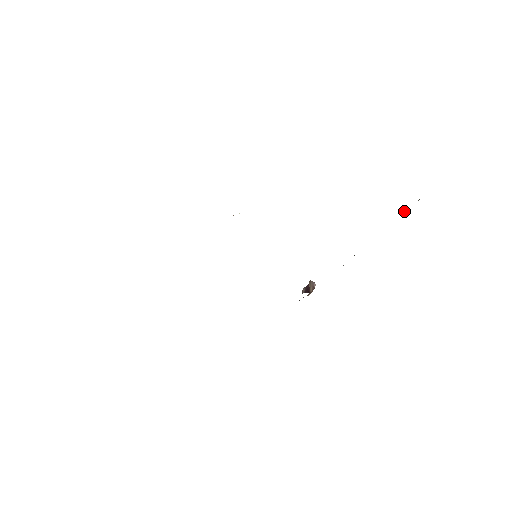
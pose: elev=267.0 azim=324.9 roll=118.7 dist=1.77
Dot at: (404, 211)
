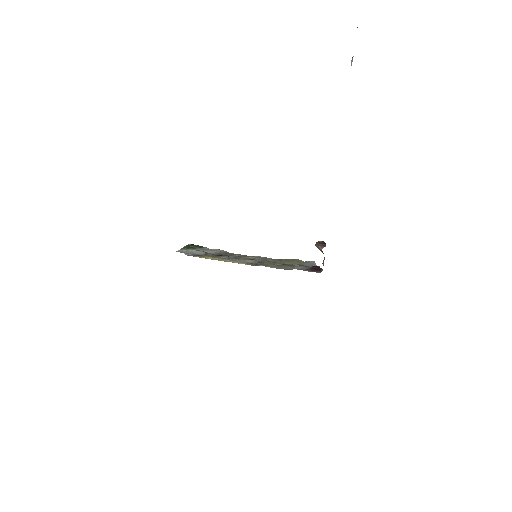
Dot at: (351, 60)
